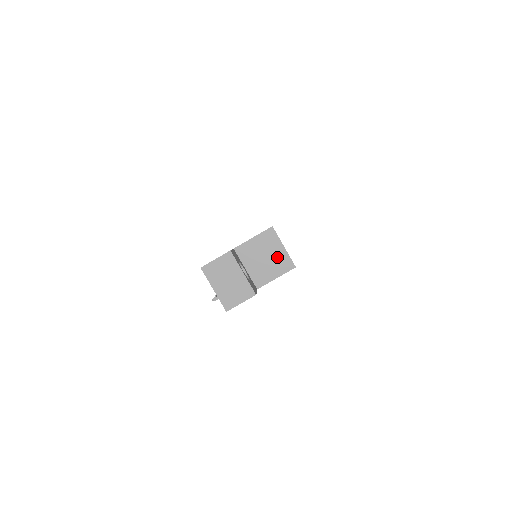
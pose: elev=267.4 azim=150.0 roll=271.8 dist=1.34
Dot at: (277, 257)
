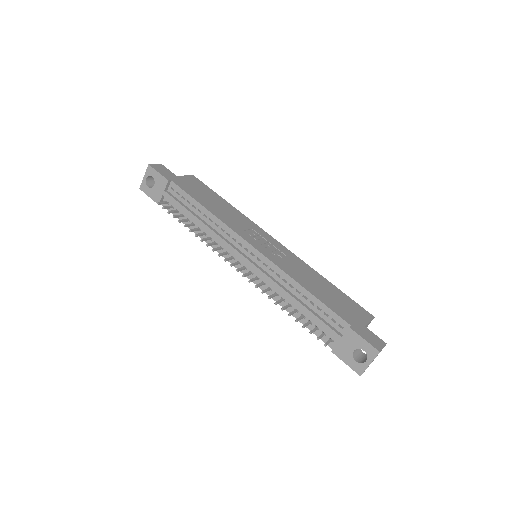
Dot at: occluded
